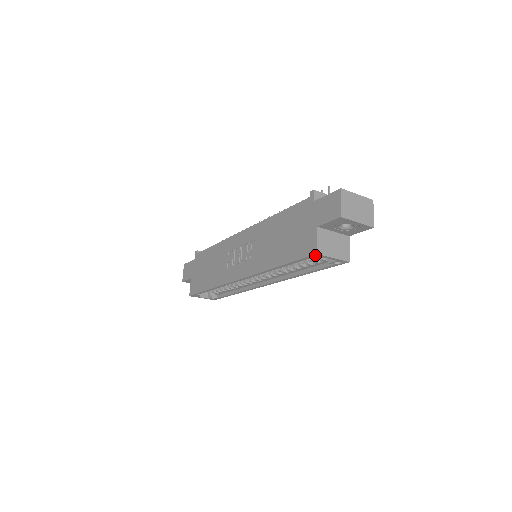
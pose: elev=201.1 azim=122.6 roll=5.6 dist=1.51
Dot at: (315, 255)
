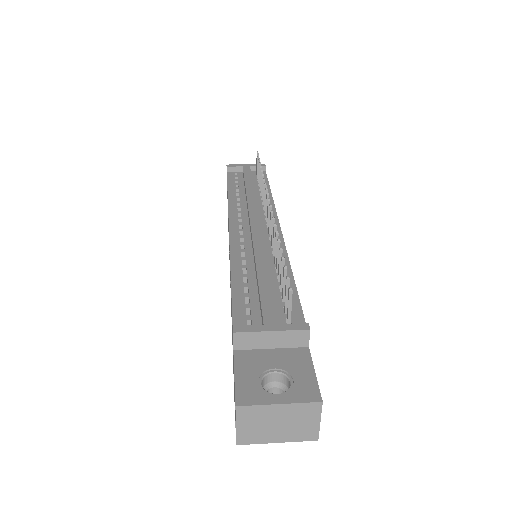
Dot at: occluded
